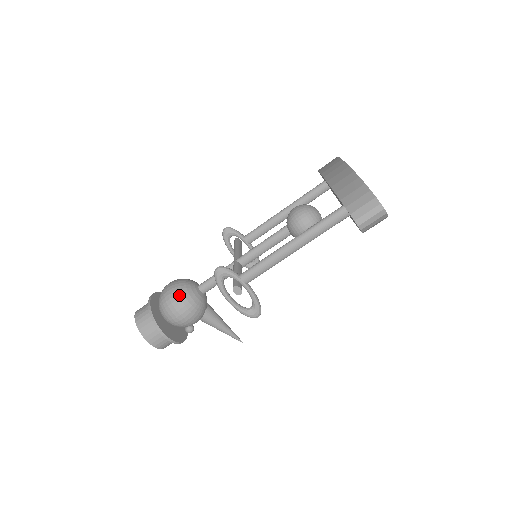
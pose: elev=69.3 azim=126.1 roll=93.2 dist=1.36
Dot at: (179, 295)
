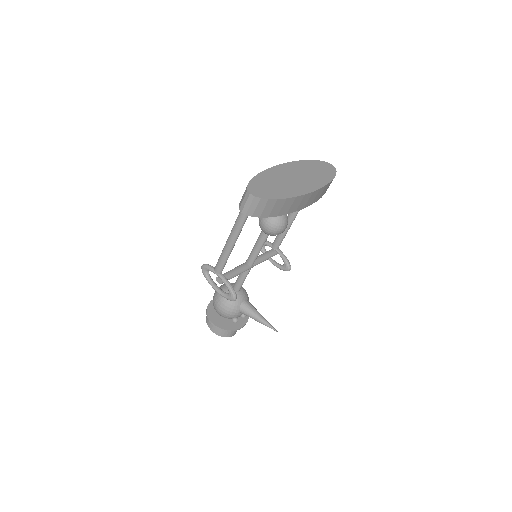
Dot at: (217, 293)
